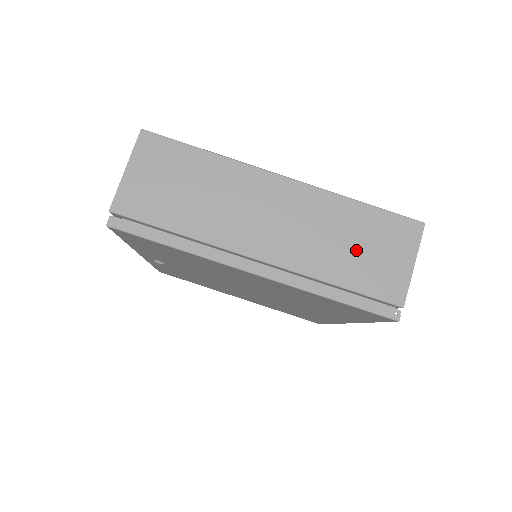
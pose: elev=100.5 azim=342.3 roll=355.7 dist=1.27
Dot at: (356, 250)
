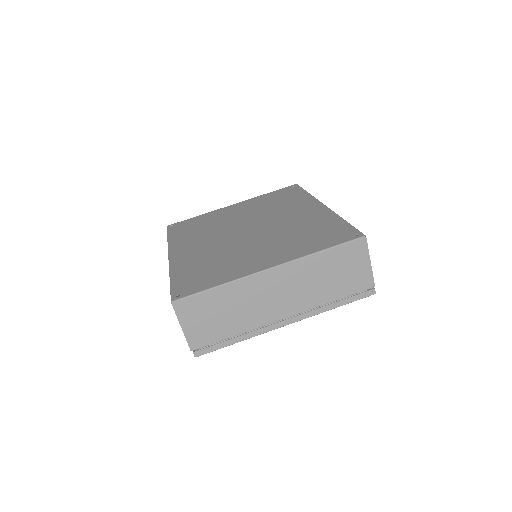
Dot at: (334, 278)
